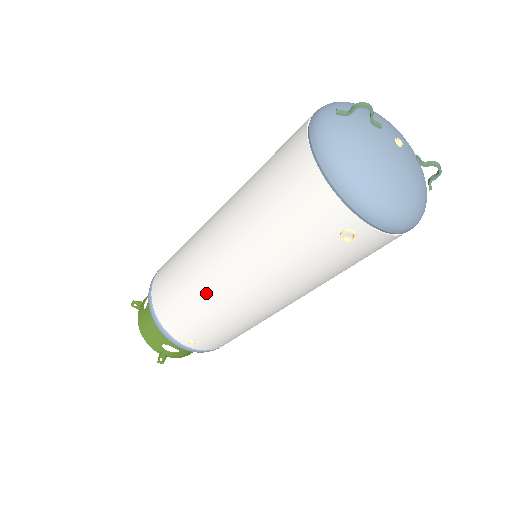
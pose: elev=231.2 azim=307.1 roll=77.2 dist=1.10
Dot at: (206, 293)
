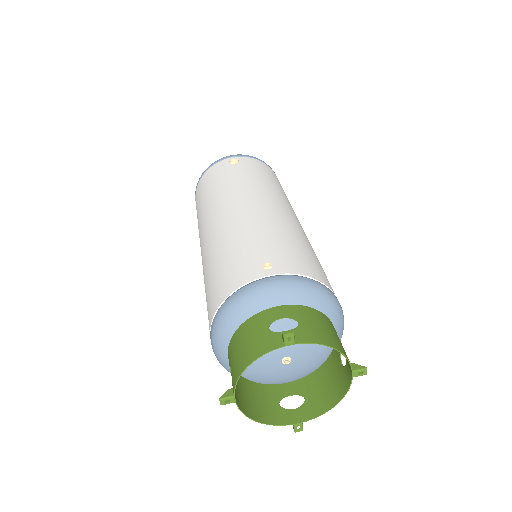
Dot at: (223, 235)
